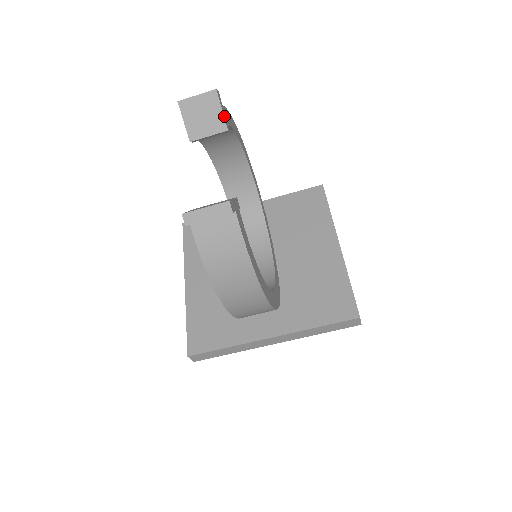
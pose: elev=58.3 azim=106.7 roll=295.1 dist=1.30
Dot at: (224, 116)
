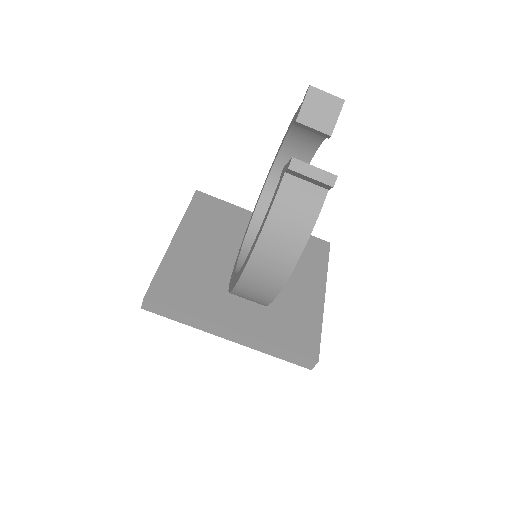
Dot at: (335, 124)
